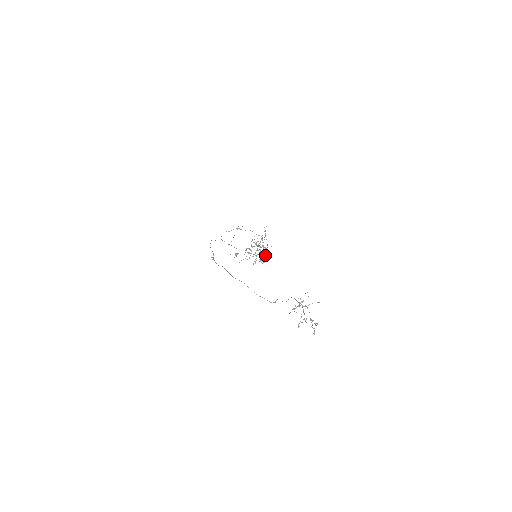
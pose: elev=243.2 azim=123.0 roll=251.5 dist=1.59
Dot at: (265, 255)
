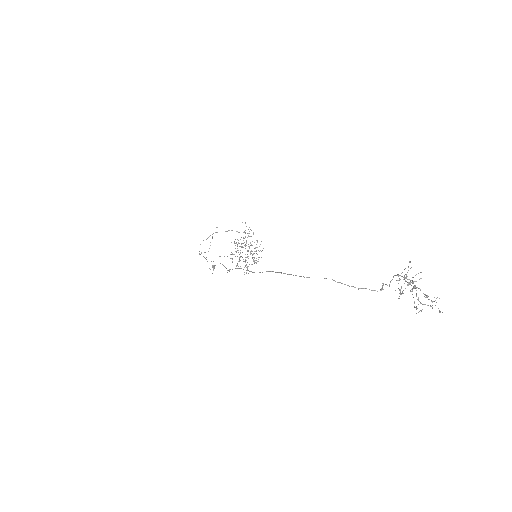
Dot at: occluded
